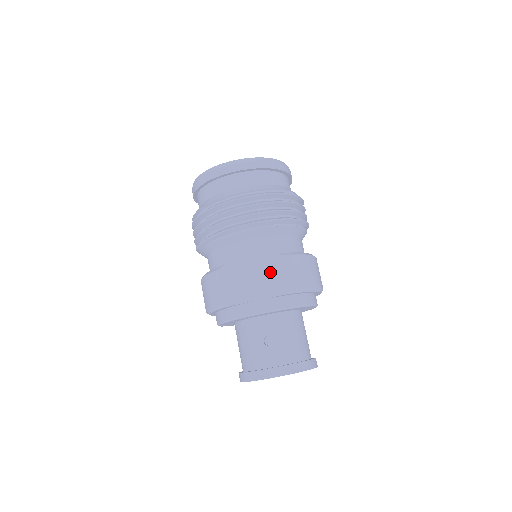
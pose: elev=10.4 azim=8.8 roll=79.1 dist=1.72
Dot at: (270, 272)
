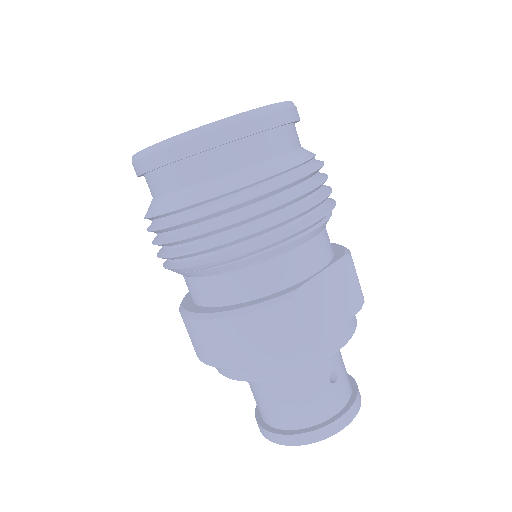
Dot at: (344, 283)
